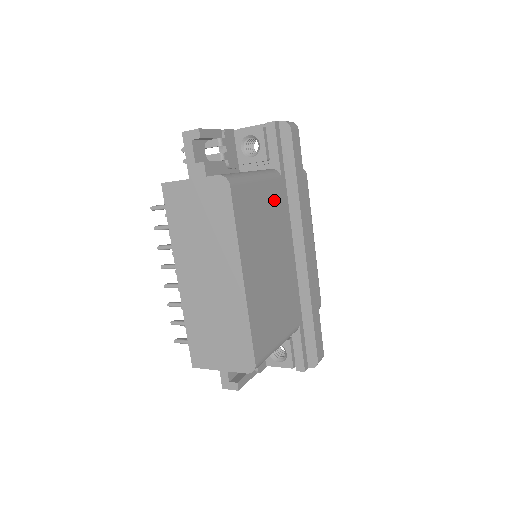
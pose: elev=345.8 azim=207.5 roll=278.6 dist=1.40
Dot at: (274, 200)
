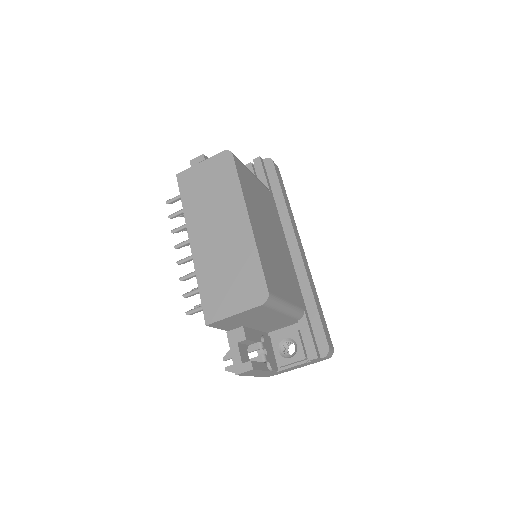
Dot at: (267, 199)
